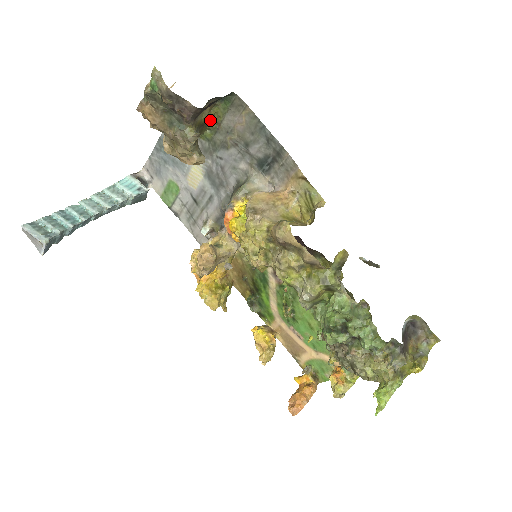
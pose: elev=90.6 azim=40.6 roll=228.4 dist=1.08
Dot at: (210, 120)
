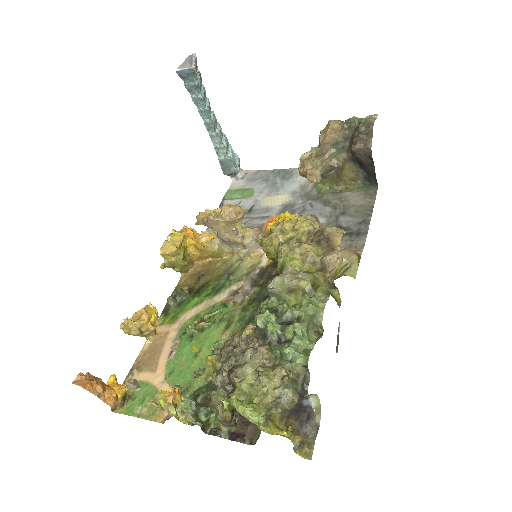
Dot at: (342, 182)
